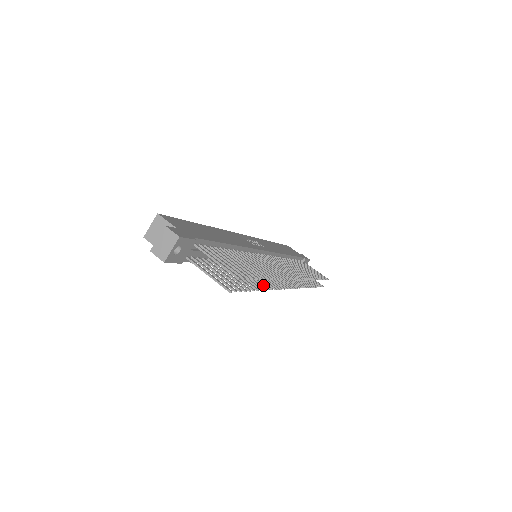
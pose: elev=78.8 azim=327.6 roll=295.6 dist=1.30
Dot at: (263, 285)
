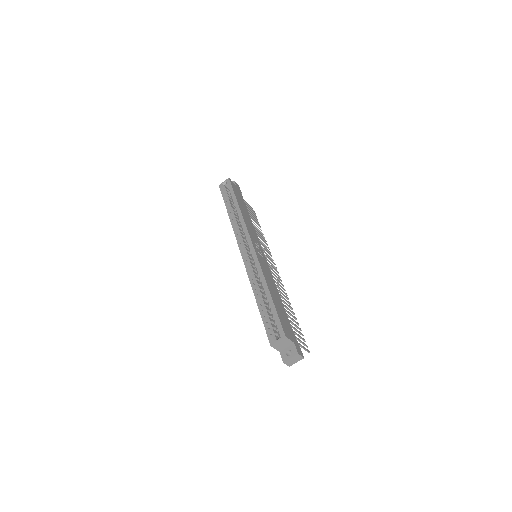
Dot at: occluded
